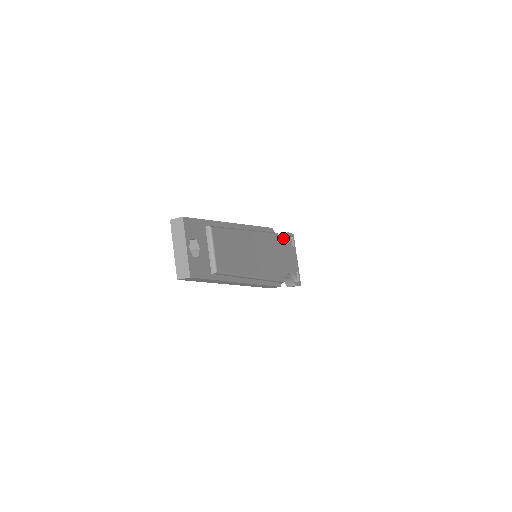
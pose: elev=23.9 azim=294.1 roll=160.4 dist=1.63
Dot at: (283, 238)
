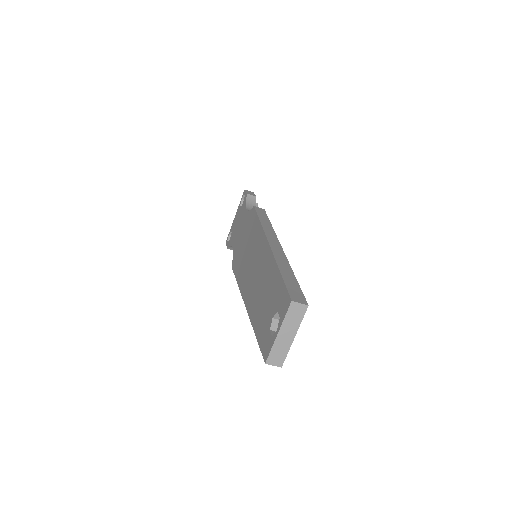
Dot at: (253, 205)
